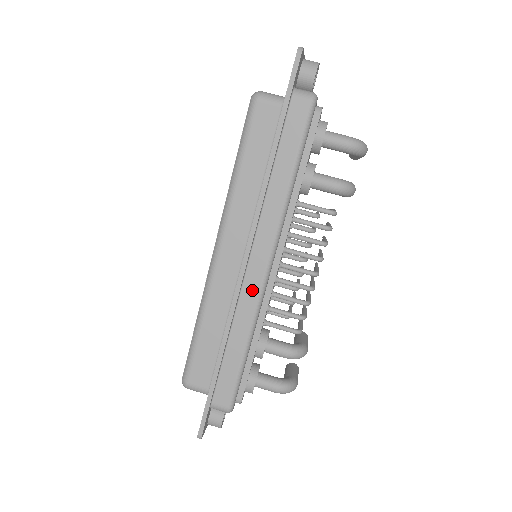
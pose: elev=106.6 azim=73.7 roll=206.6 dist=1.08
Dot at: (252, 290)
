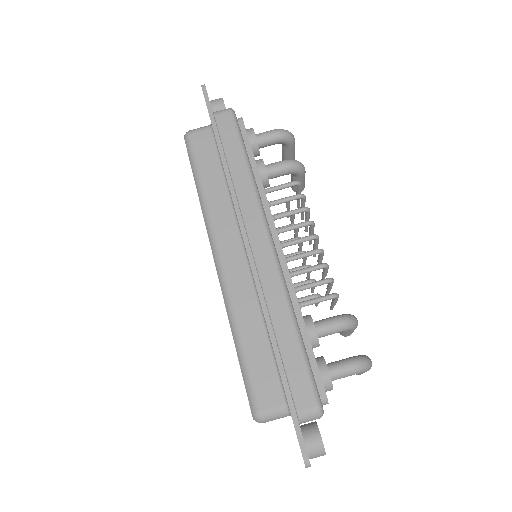
Dot at: (268, 270)
